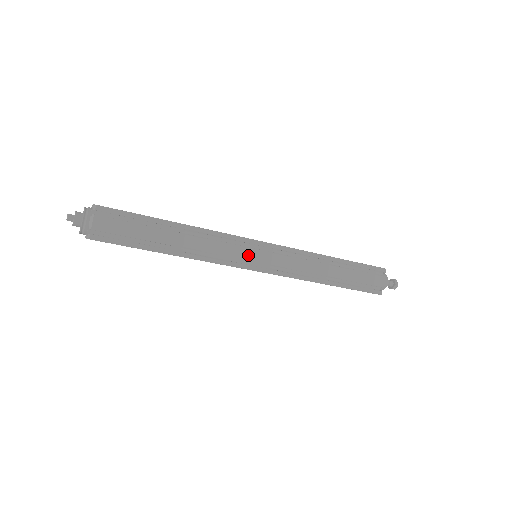
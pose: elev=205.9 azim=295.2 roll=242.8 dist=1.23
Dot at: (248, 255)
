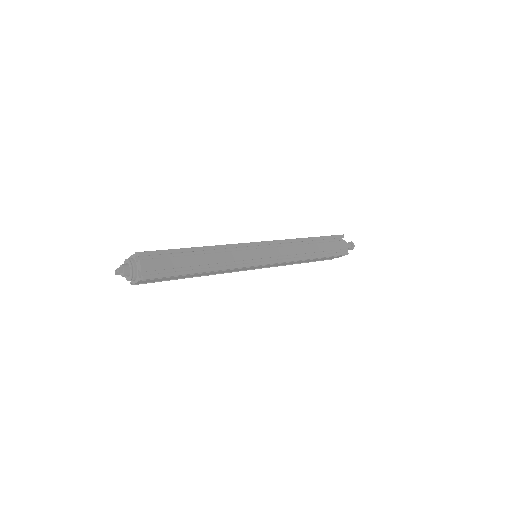
Dot at: (253, 255)
